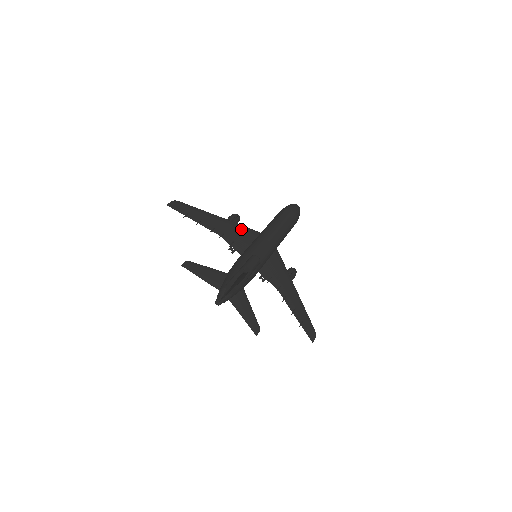
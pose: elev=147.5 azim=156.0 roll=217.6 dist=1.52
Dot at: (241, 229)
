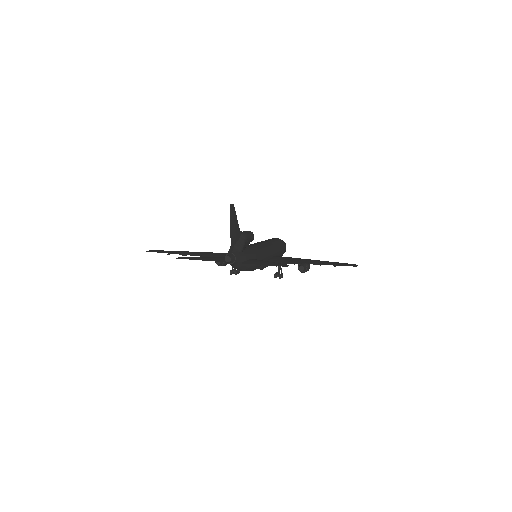
Dot at: occluded
